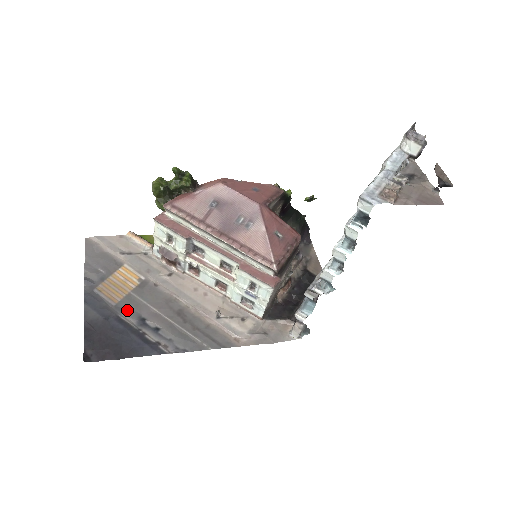
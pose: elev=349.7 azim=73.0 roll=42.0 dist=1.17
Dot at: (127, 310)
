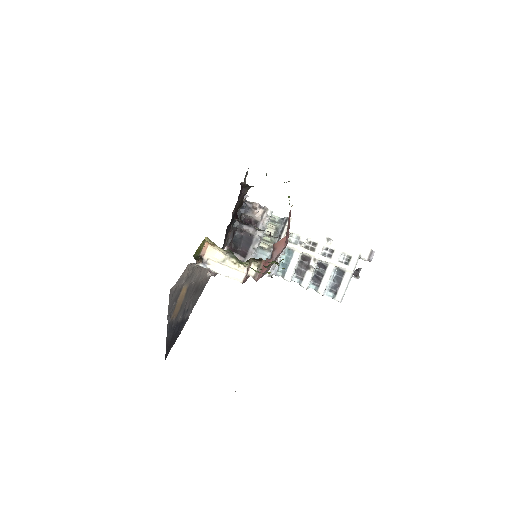
Dot at: (180, 314)
